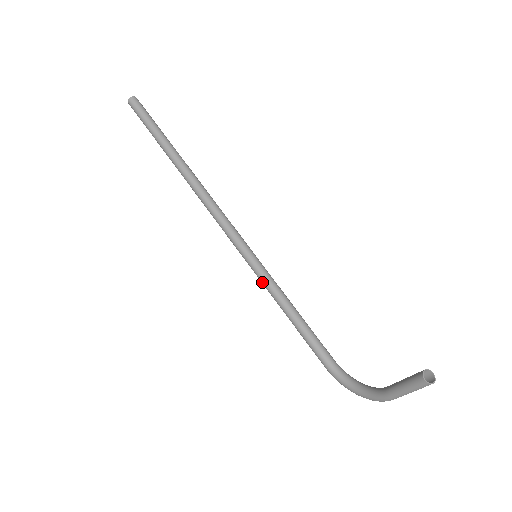
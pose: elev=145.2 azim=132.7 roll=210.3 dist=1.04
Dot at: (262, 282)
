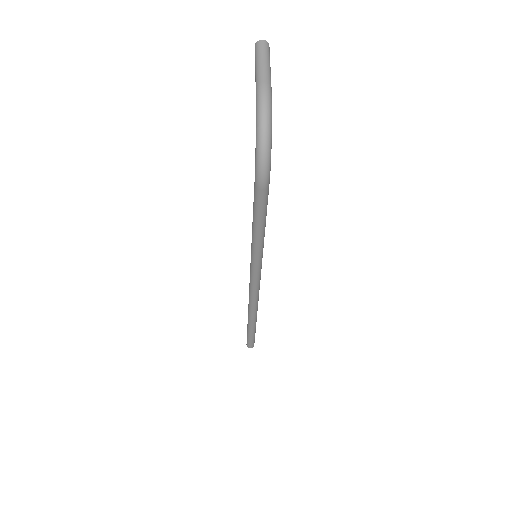
Dot at: (251, 253)
